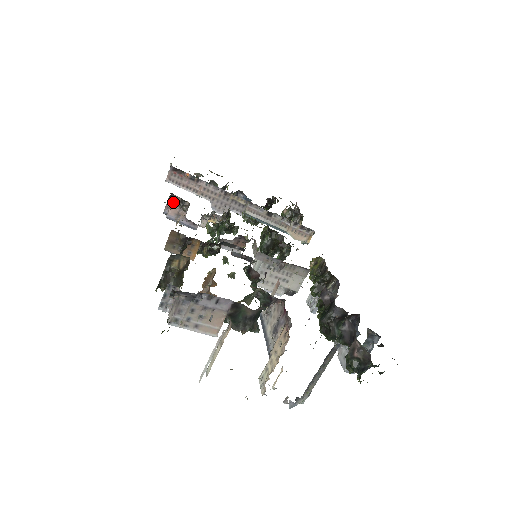
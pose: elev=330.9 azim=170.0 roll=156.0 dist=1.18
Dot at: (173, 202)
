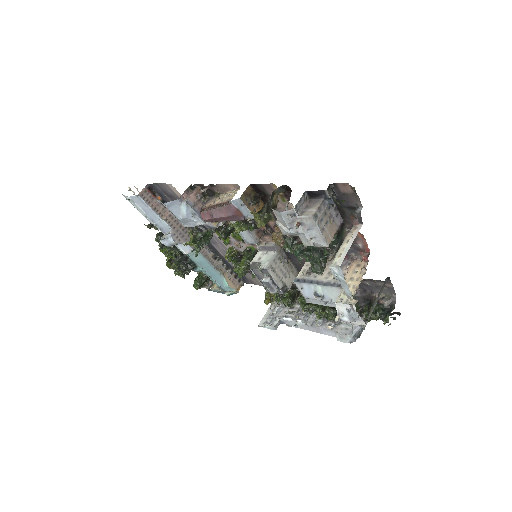
Dot at: (196, 191)
